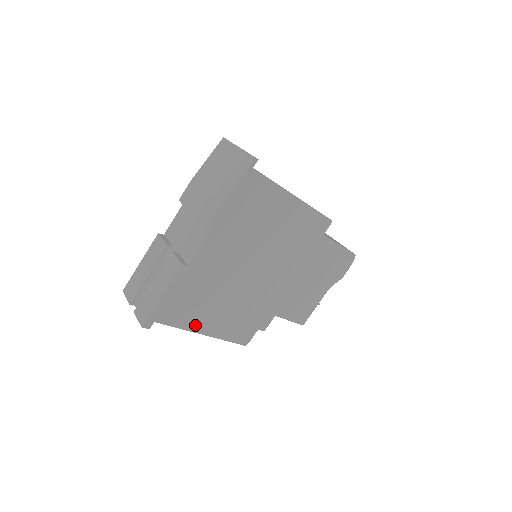
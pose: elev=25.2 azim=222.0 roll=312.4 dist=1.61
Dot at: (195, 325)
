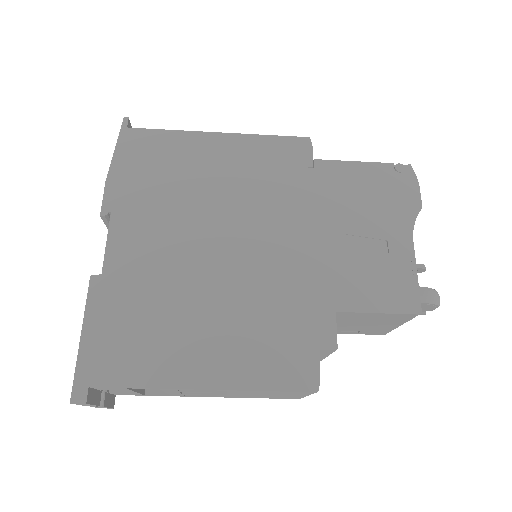
Dot at: (174, 374)
